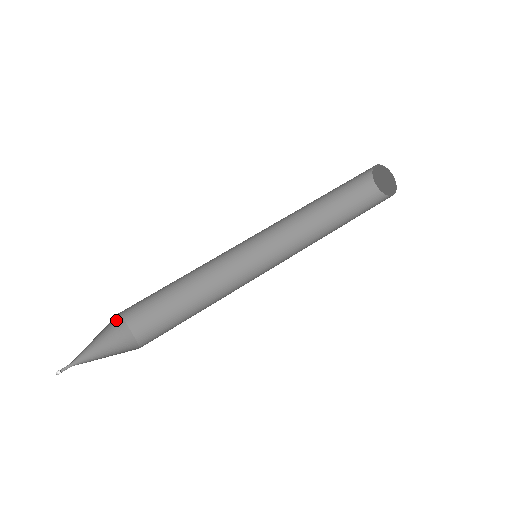
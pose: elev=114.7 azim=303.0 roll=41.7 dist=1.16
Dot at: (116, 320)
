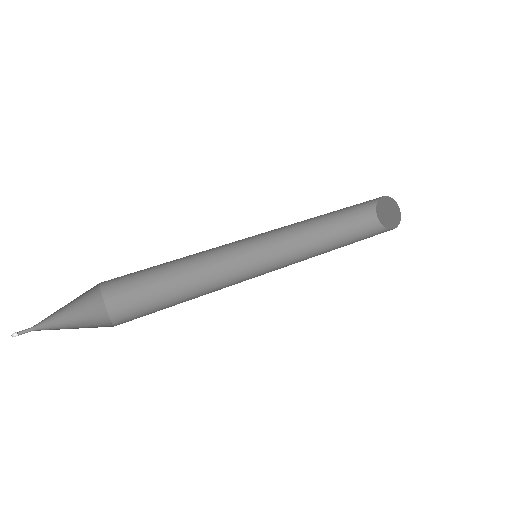
Dot at: (93, 287)
